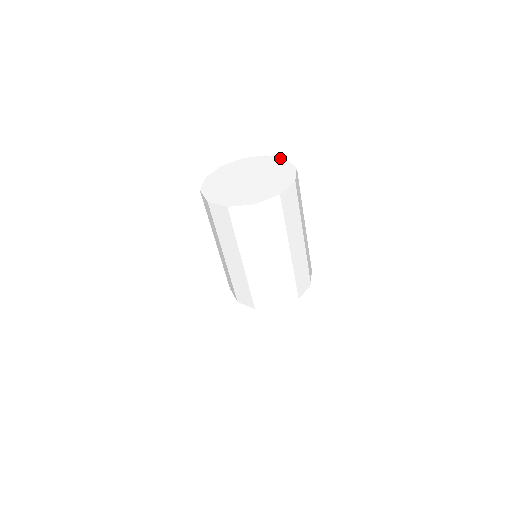
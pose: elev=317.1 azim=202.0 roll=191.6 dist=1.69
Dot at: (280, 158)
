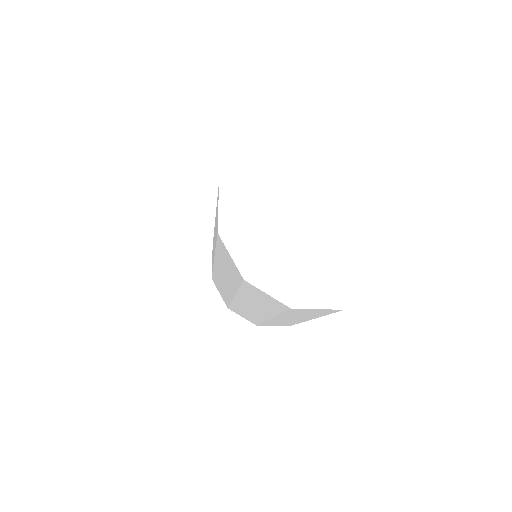
Dot at: (408, 228)
